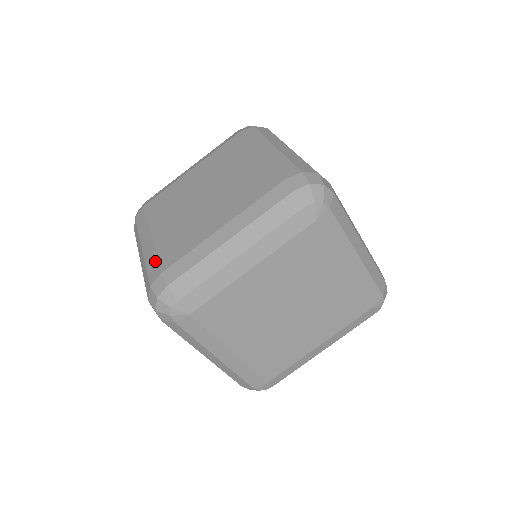
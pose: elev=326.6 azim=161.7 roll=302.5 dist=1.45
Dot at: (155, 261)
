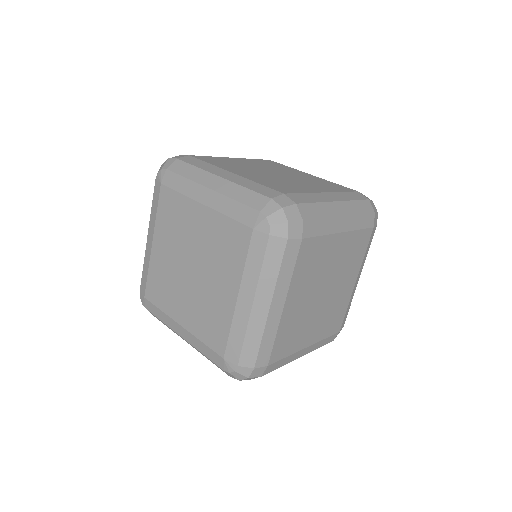
Dot at: occluded
